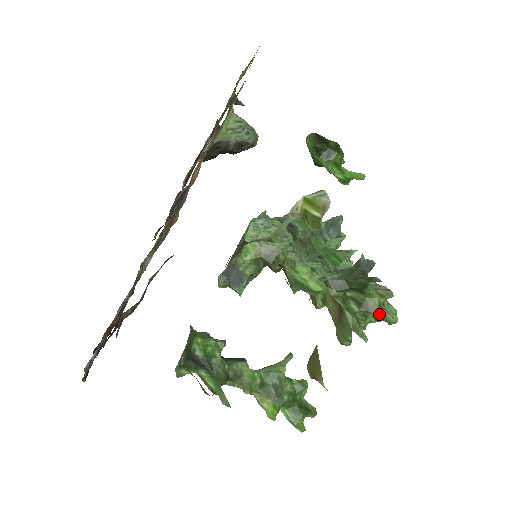
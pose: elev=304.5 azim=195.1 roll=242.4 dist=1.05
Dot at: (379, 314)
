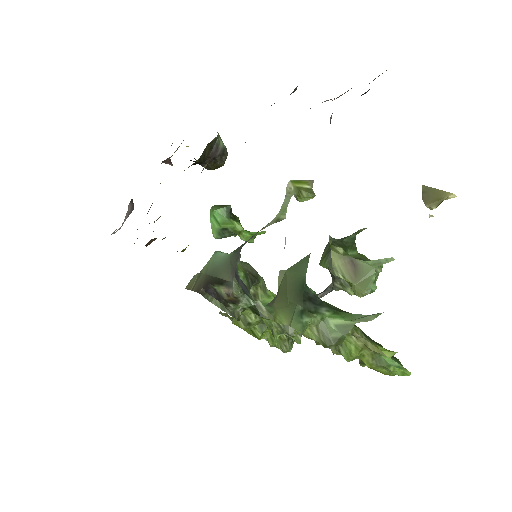
Dot at: occluded
